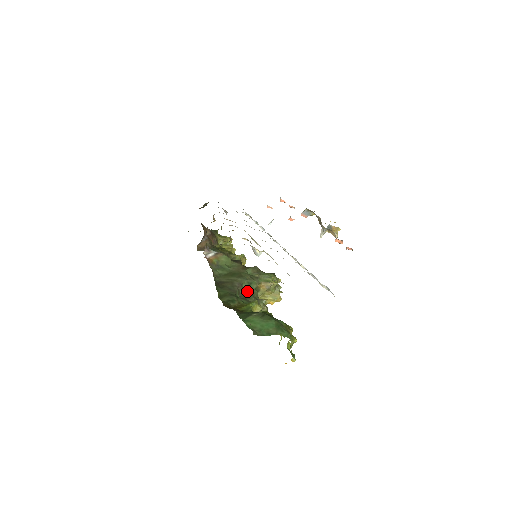
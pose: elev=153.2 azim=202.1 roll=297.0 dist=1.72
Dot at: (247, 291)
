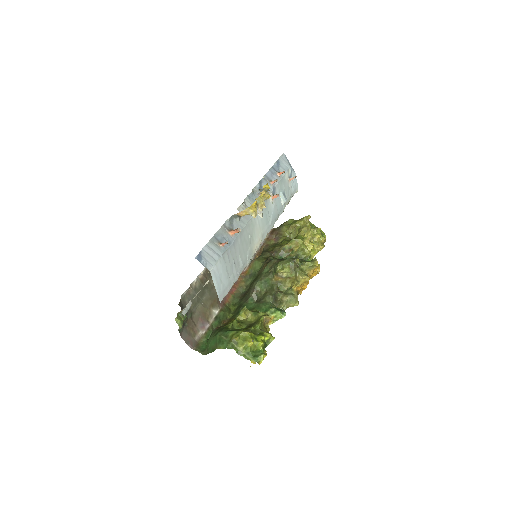
Dot at: (266, 290)
